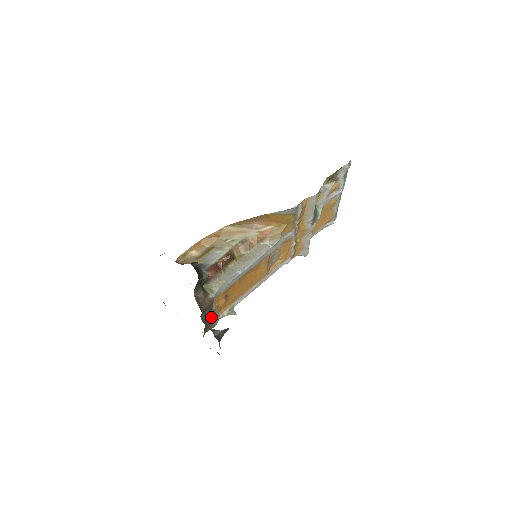
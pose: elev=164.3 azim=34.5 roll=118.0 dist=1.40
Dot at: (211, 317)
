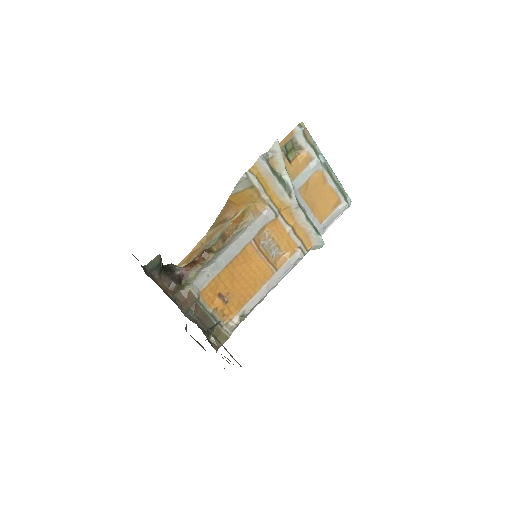
Dot at: (211, 321)
